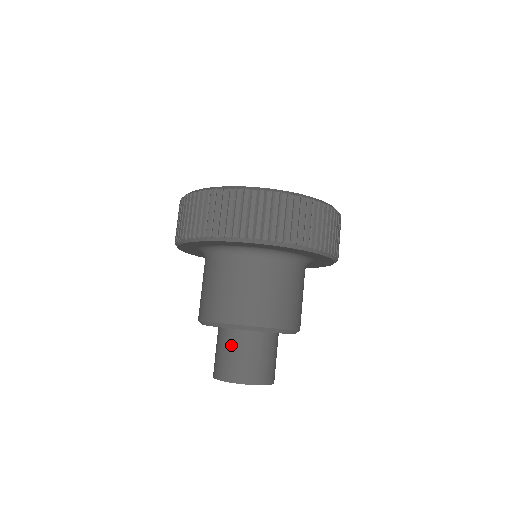
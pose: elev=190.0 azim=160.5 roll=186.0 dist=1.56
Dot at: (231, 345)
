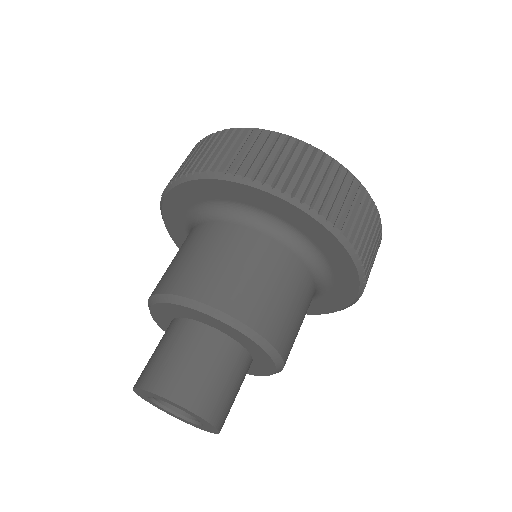
Dot at: (178, 340)
